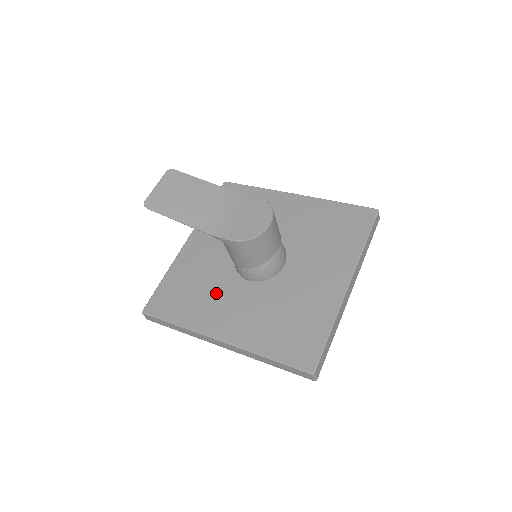
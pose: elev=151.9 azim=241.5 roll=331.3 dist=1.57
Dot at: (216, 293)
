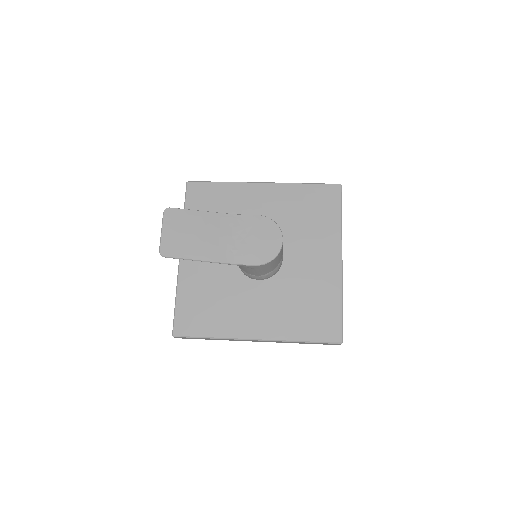
Dot at: (234, 300)
